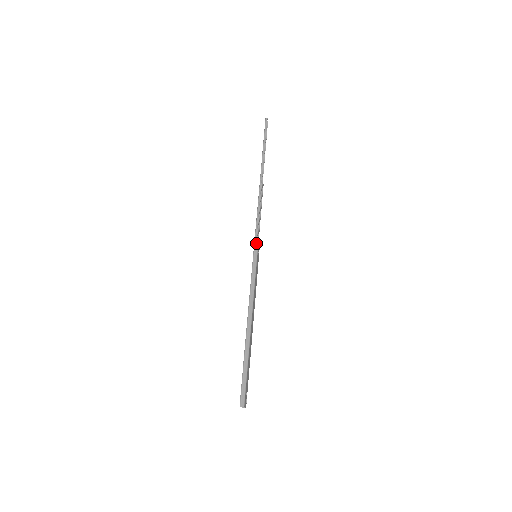
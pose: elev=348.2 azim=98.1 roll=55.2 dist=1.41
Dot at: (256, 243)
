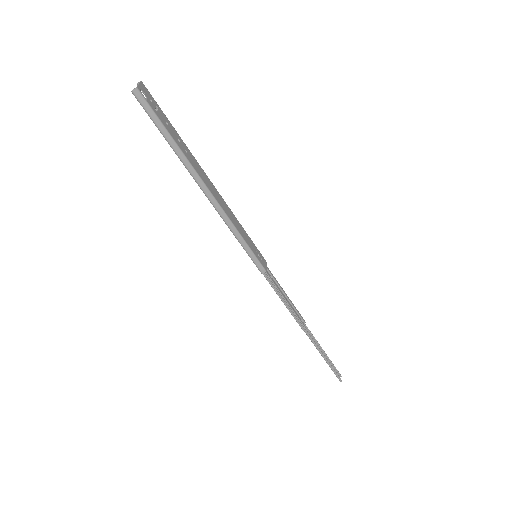
Dot at: occluded
